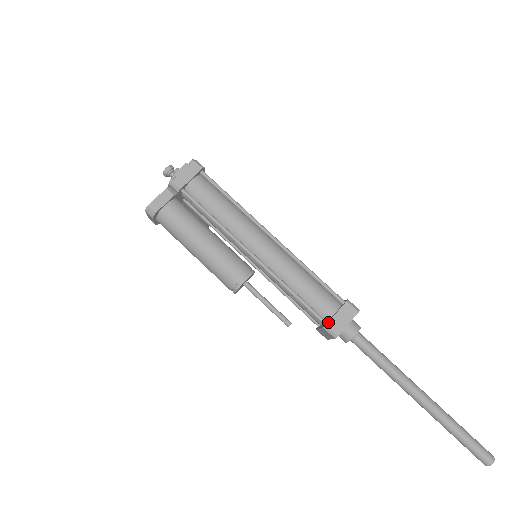
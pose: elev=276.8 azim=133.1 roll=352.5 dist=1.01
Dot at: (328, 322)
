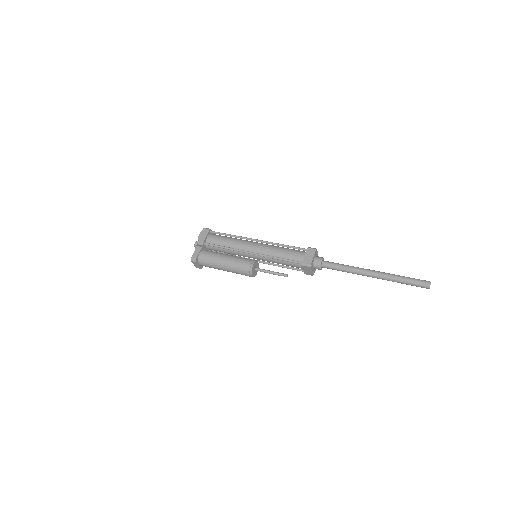
Dot at: (303, 261)
